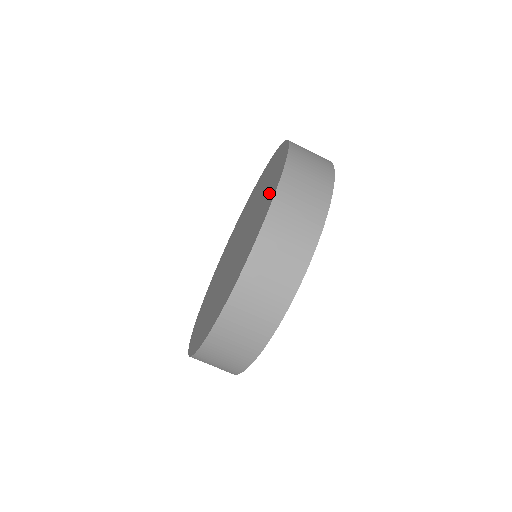
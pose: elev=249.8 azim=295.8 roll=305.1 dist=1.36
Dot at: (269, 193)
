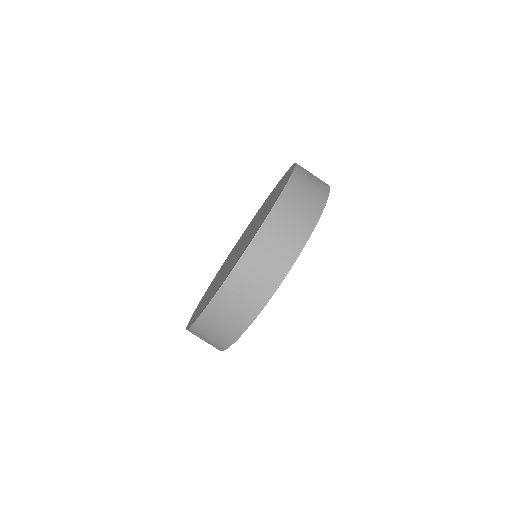
Dot at: (272, 202)
